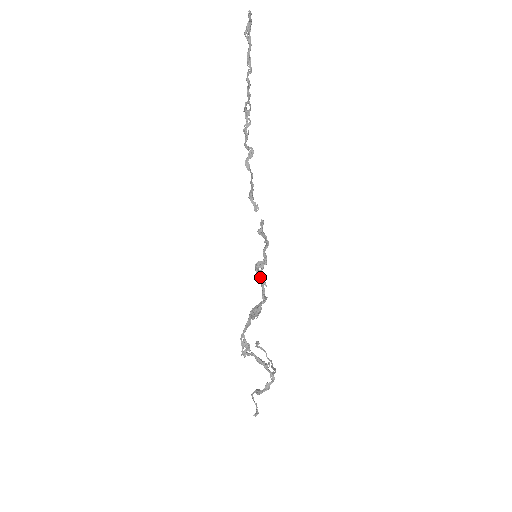
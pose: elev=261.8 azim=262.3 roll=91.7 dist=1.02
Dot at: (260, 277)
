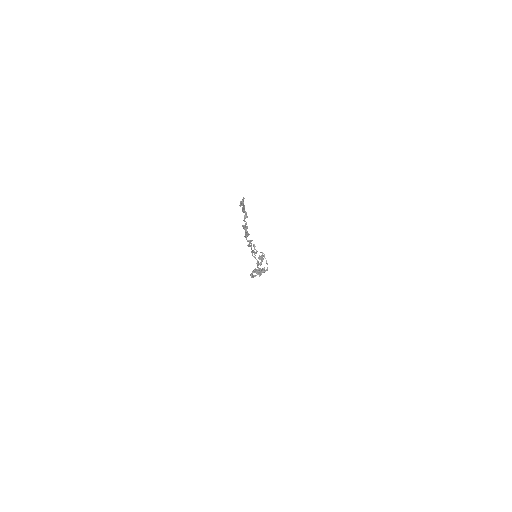
Dot at: occluded
